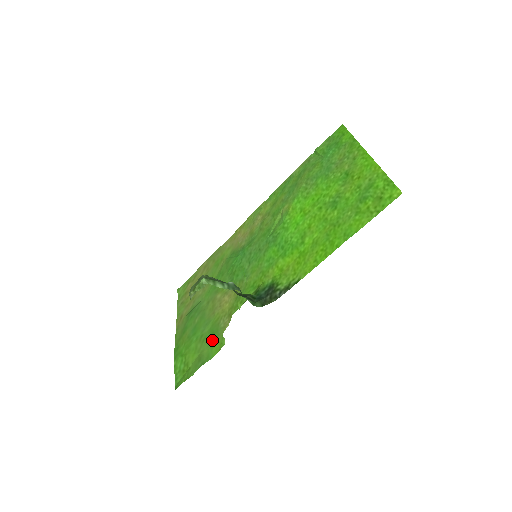
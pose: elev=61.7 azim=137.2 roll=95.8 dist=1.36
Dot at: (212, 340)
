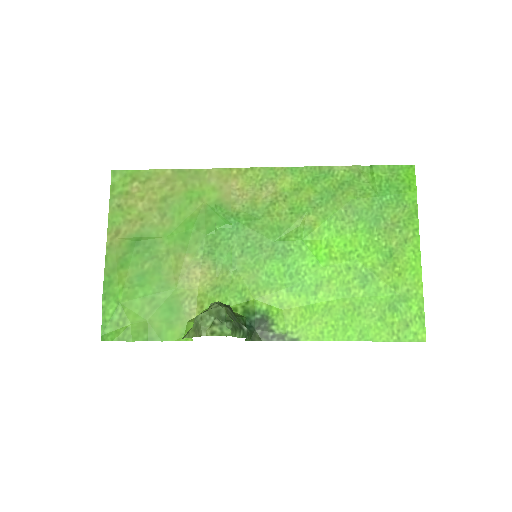
Dot at: (169, 318)
